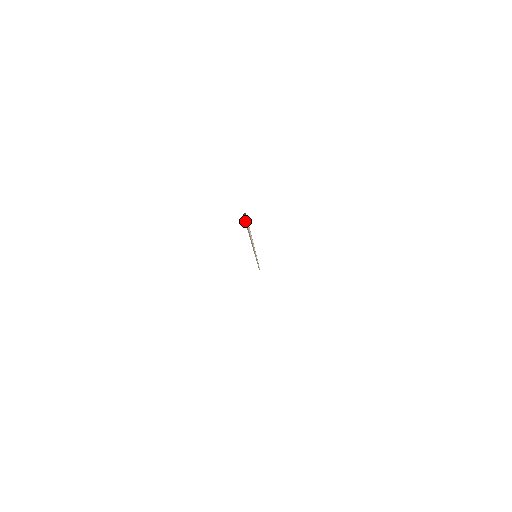
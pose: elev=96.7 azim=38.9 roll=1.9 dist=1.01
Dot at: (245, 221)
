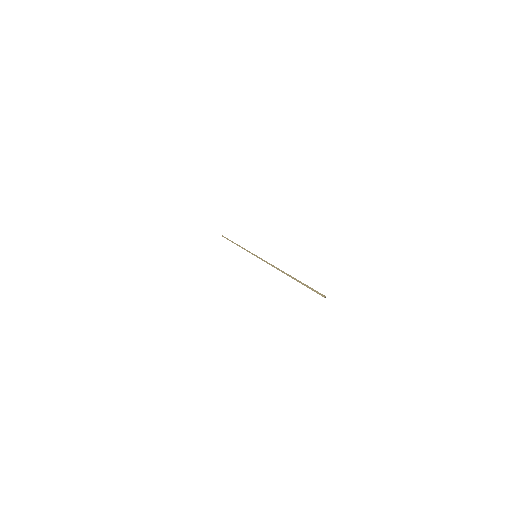
Dot at: (316, 292)
